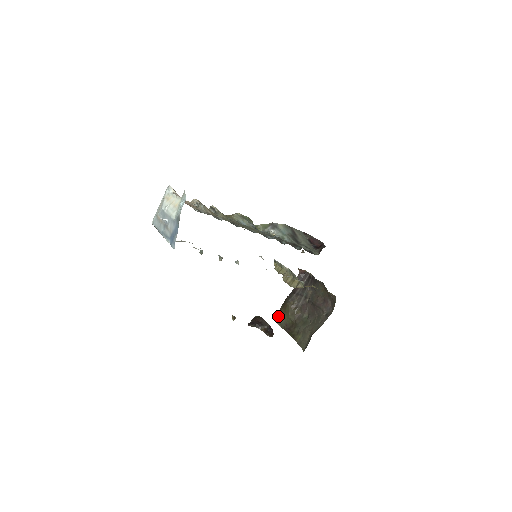
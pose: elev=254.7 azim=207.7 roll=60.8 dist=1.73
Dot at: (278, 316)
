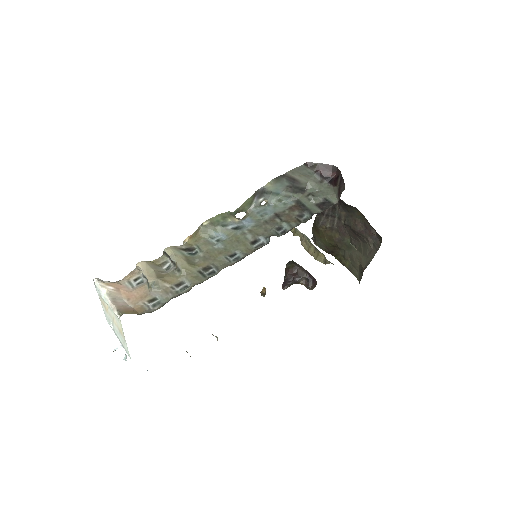
Dot at: (313, 235)
